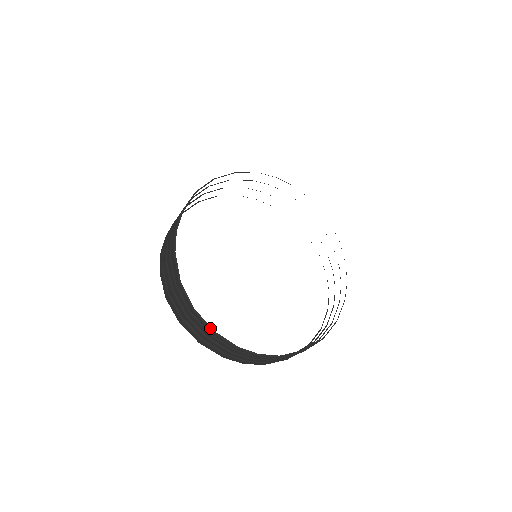
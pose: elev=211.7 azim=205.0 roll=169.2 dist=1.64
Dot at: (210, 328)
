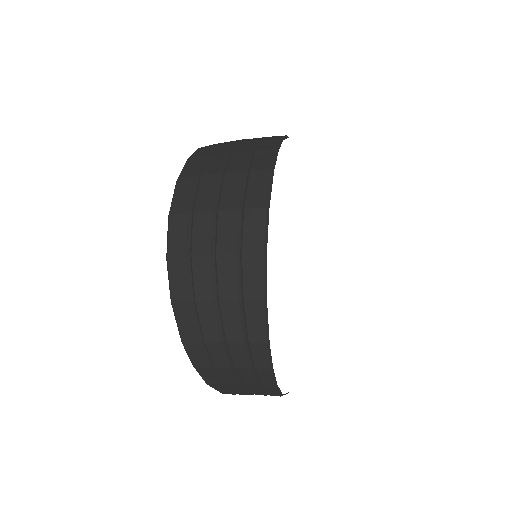
Dot at: occluded
